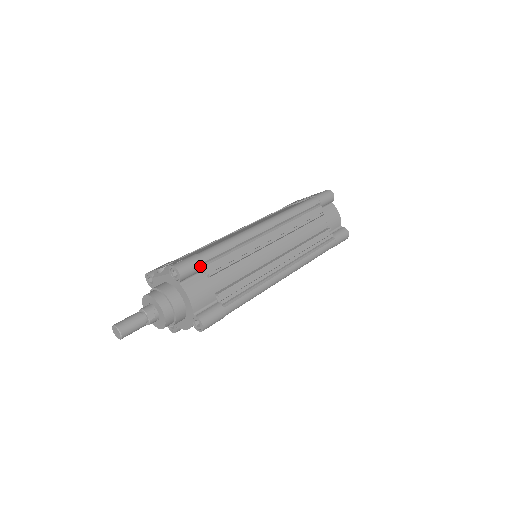
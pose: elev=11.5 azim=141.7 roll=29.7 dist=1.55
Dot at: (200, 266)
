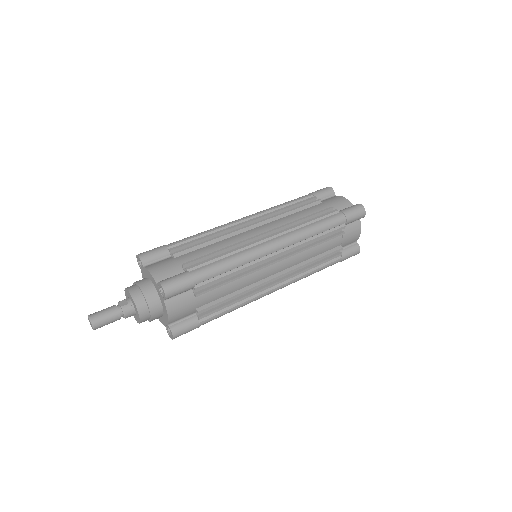
Dot at: (163, 250)
